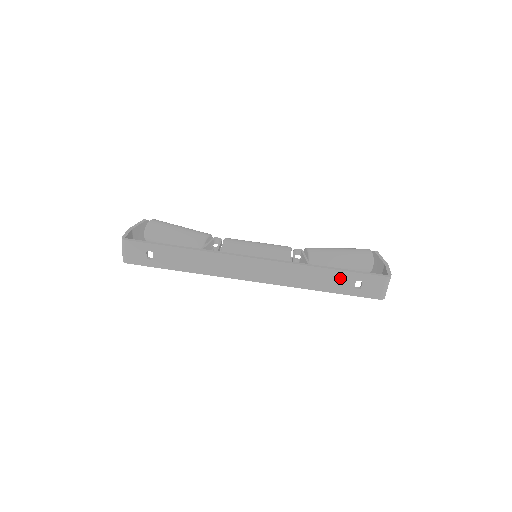
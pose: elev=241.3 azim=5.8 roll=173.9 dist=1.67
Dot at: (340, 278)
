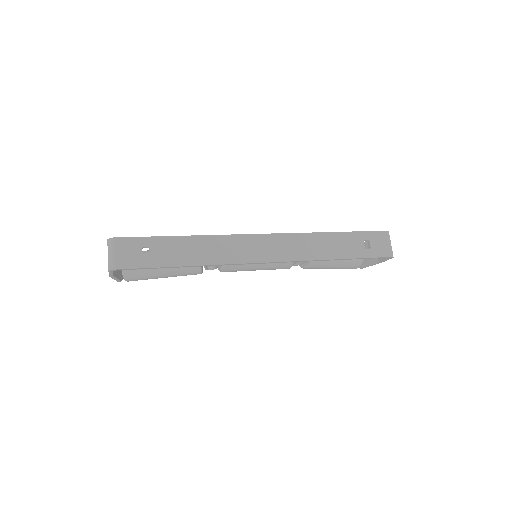
Dot at: (349, 240)
